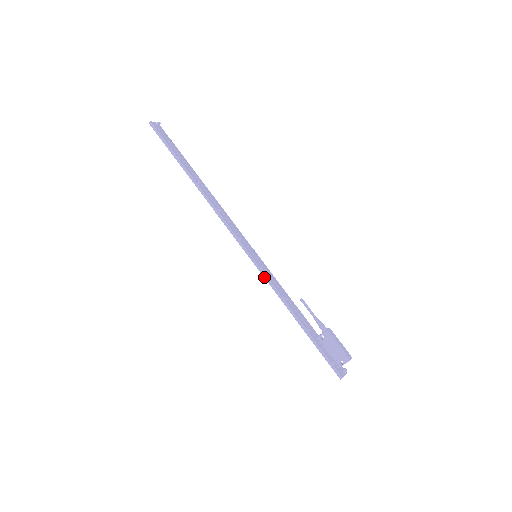
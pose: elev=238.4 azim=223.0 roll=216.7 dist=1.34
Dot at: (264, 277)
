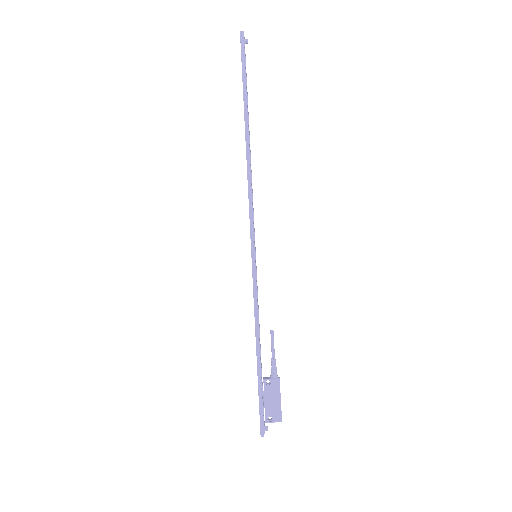
Dot at: (253, 284)
